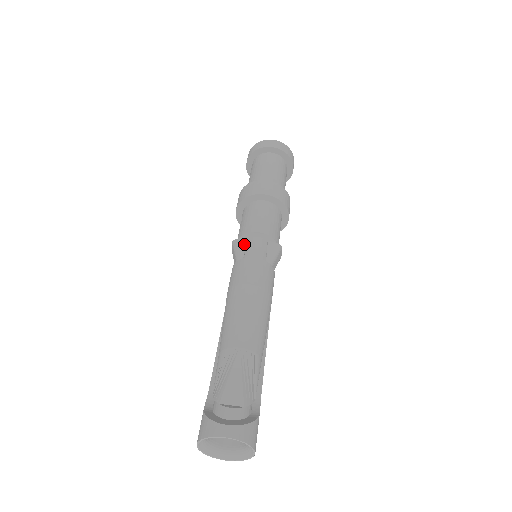
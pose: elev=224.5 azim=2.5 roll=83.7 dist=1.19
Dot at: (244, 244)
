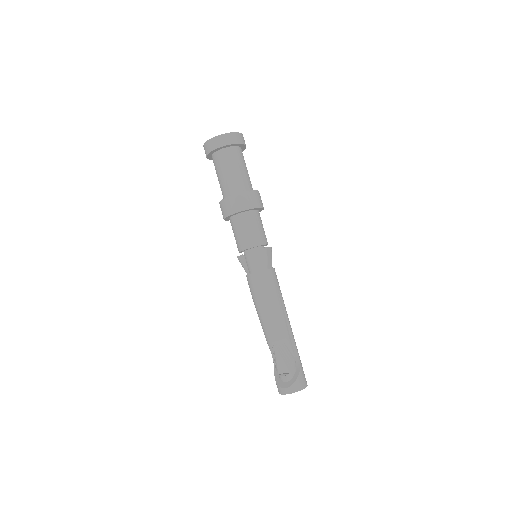
Dot at: (243, 260)
